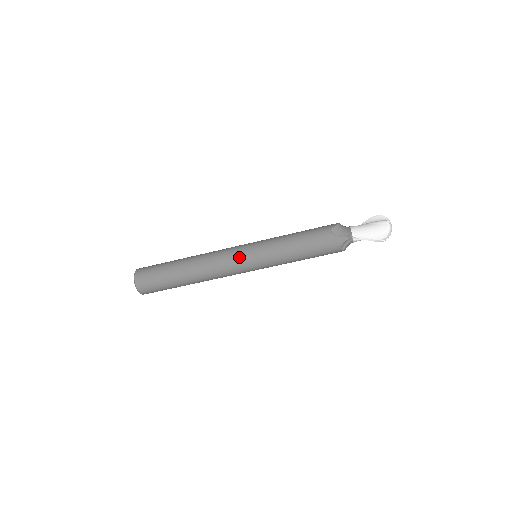
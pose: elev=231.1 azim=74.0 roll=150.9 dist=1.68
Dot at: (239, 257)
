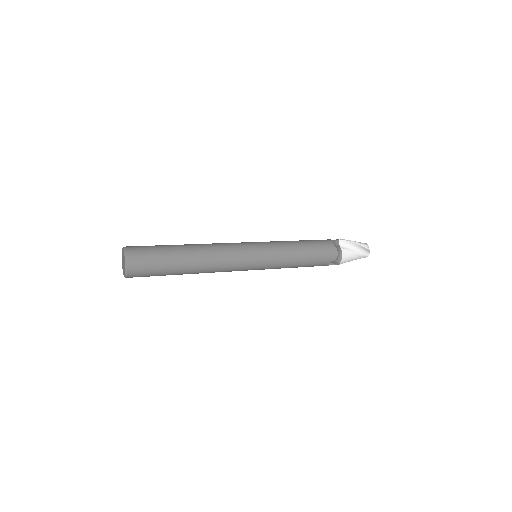
Dot at: occluded
